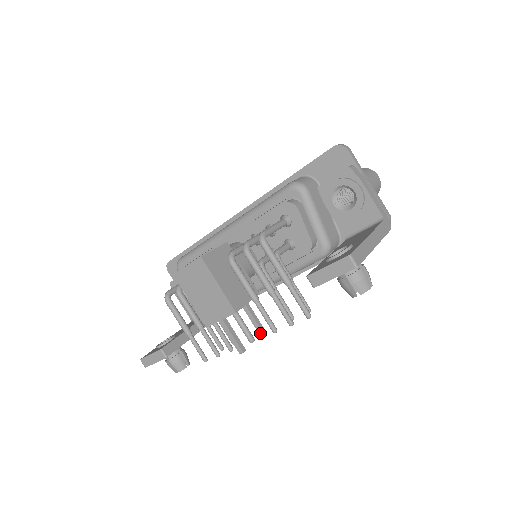
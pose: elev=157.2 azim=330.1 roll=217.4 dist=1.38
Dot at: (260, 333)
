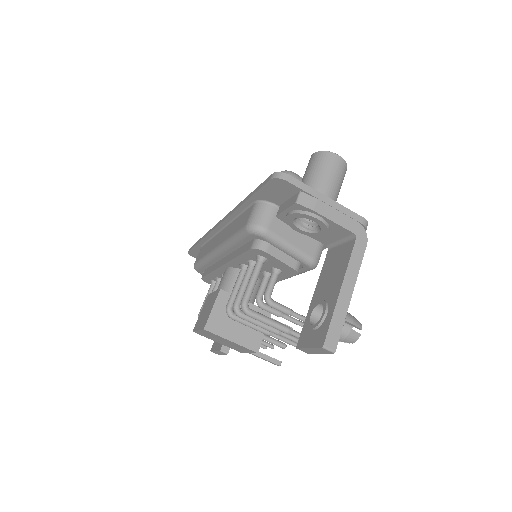
Dot at: occluded
